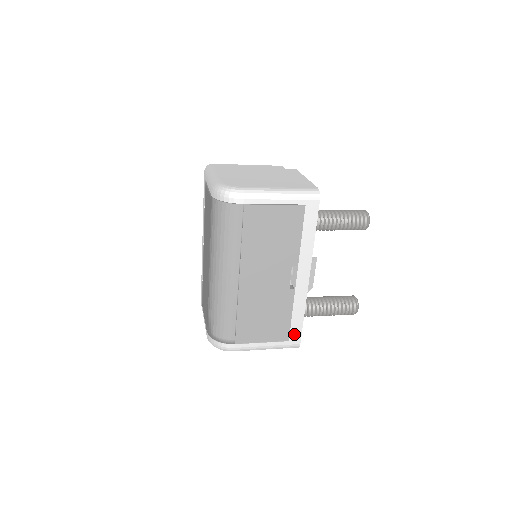
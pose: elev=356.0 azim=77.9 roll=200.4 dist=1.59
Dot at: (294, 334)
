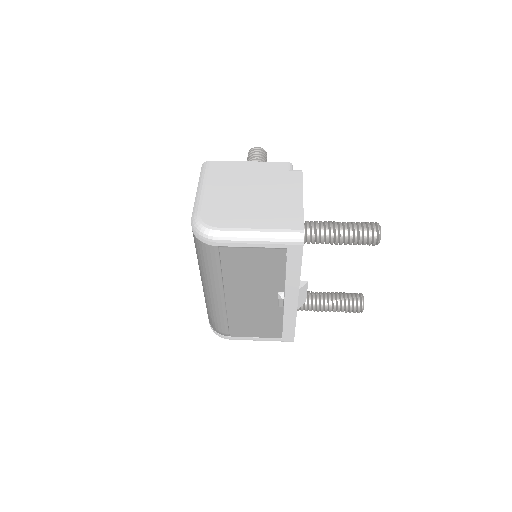
Dot at: (287, 334)
